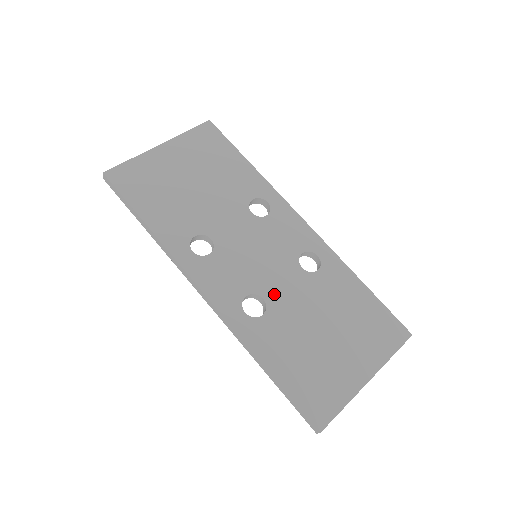
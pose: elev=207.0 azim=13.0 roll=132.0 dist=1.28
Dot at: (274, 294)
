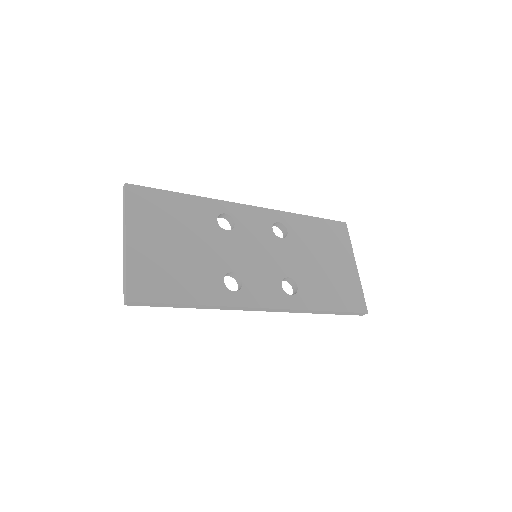
Dot at: (289, 269)
